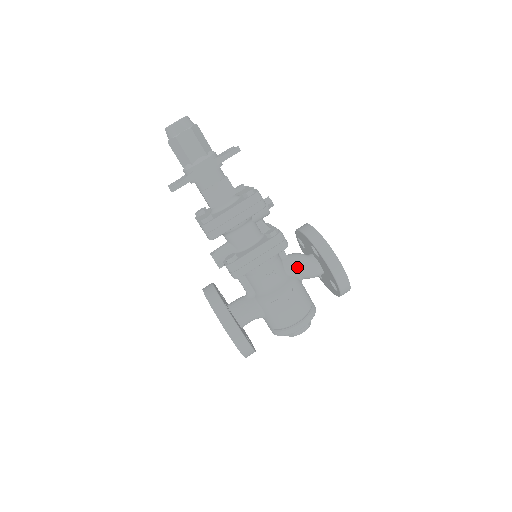
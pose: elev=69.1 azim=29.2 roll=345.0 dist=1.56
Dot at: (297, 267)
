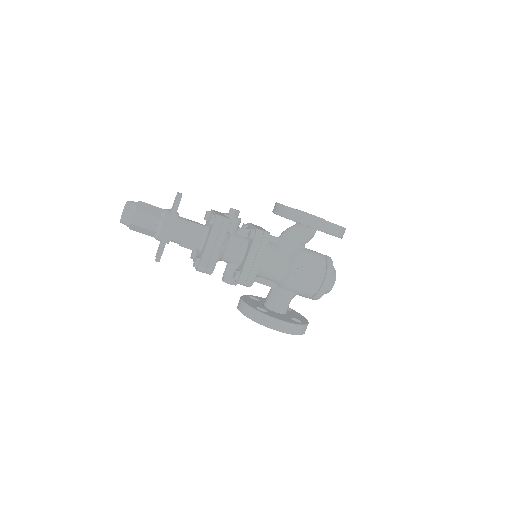
Dot at: (292, 242)
